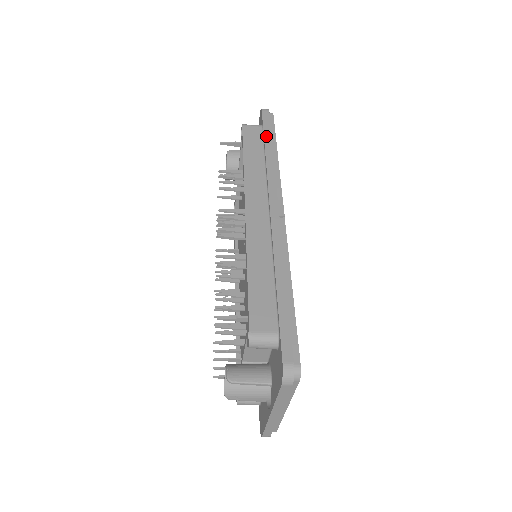
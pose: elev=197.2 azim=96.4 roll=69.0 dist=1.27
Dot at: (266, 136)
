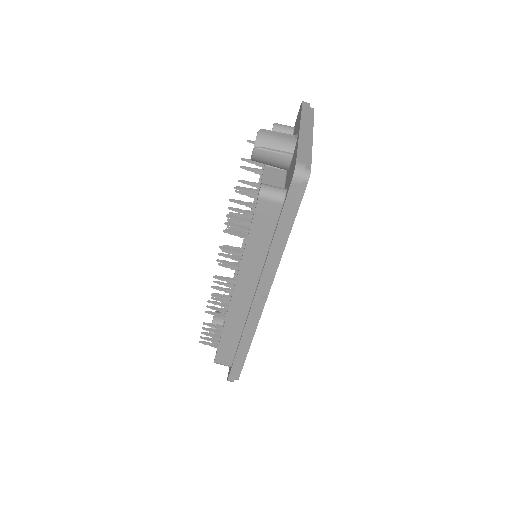
Dot at: occluded
